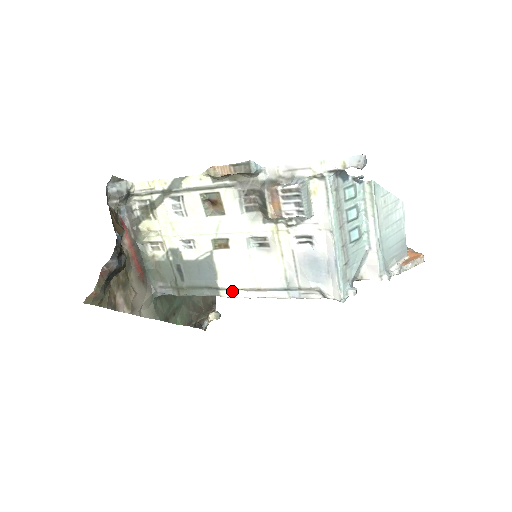
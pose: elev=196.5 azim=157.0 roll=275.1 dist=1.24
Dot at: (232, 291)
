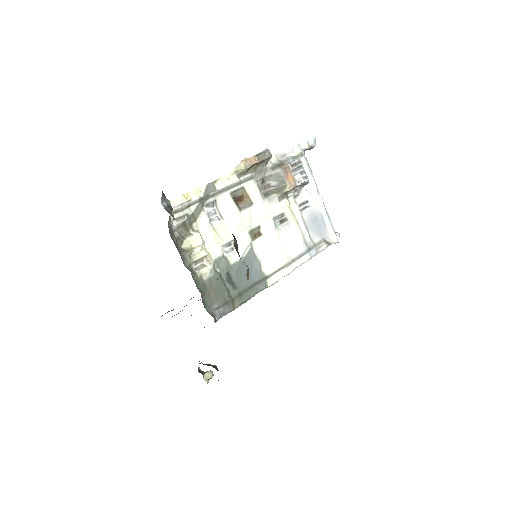
Dot at: (275, 275)
